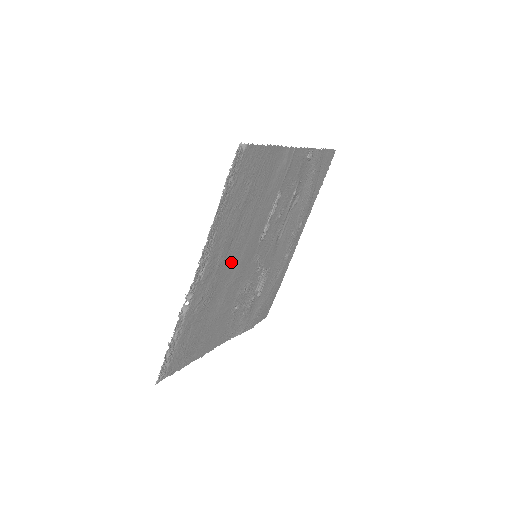
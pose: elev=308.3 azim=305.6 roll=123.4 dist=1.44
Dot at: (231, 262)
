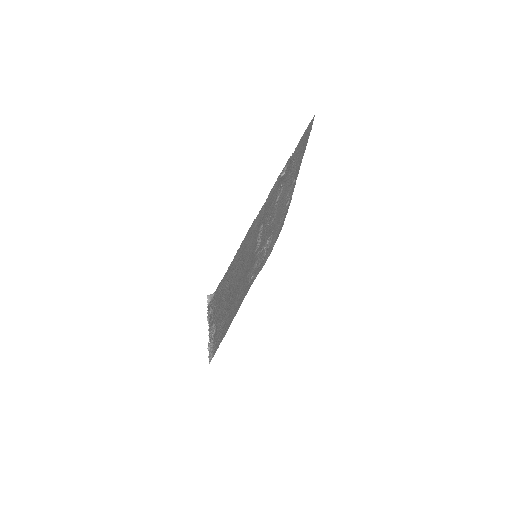
Dot at: (235, 292)
